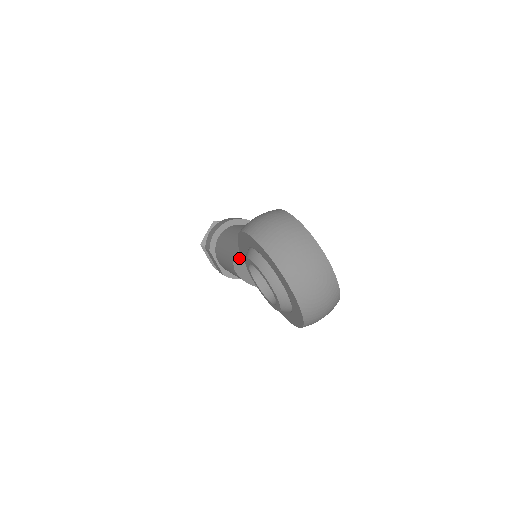
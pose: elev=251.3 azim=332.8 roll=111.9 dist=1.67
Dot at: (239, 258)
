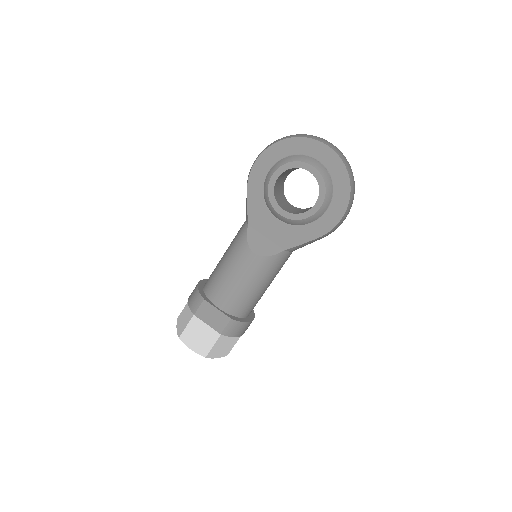
Dot at: (251, 233)
